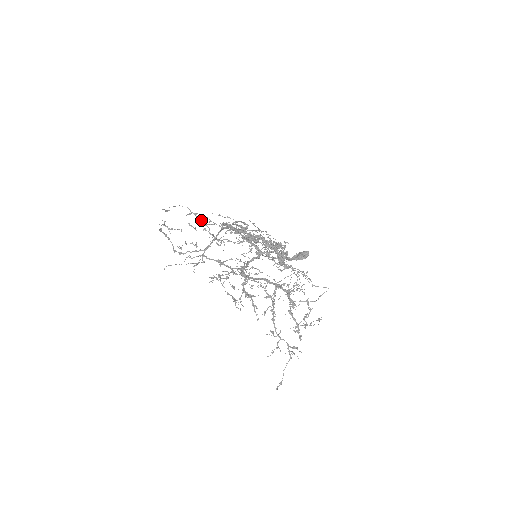
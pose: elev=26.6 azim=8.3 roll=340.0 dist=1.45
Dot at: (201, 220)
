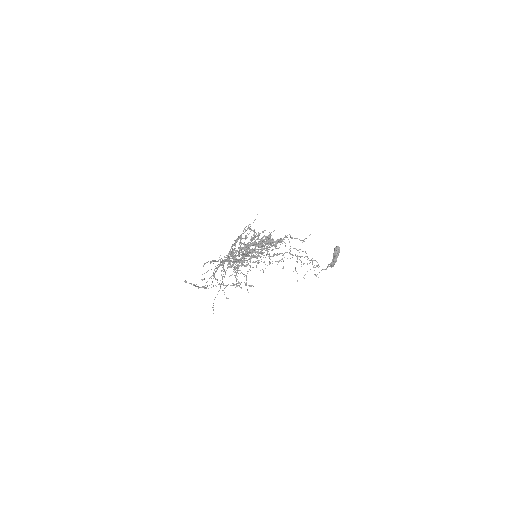
Dot at: occluded
